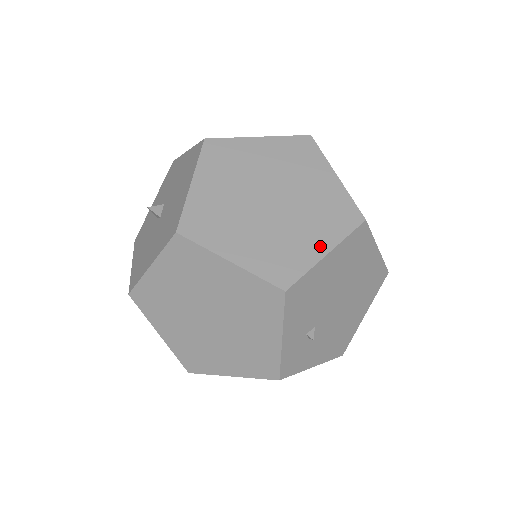
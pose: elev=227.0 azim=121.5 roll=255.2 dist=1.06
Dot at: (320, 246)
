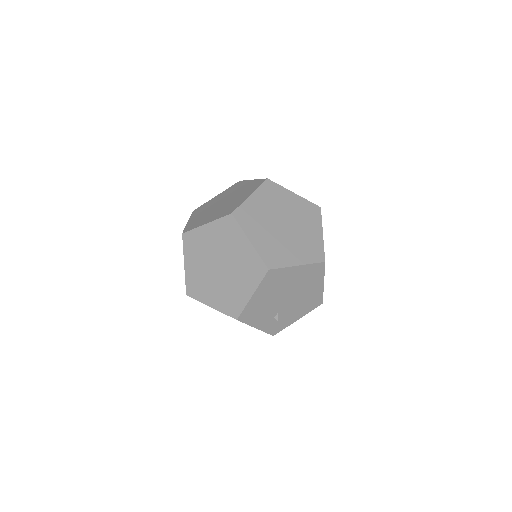
Dot at: (248, 292)
